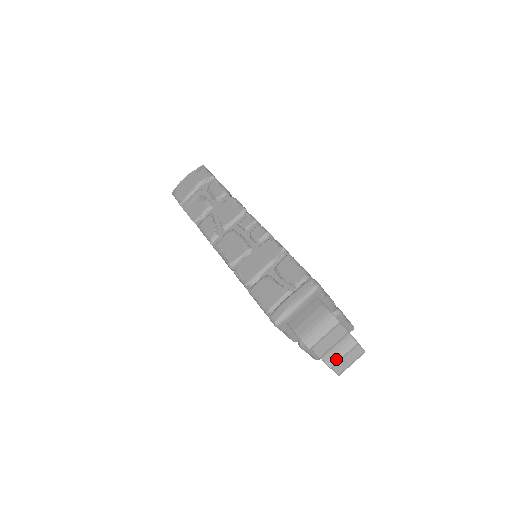
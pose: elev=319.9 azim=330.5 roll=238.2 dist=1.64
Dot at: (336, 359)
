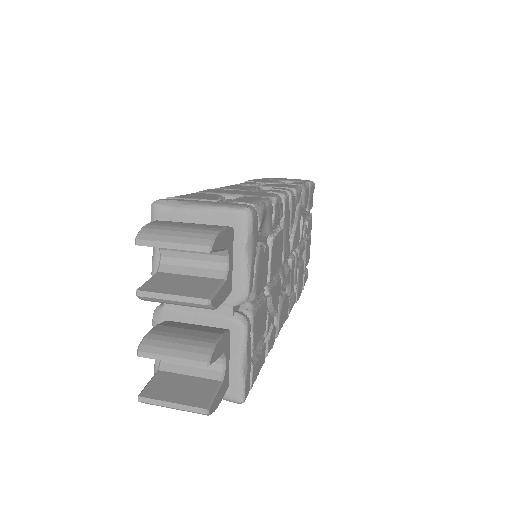
Dot at: (158, 349)
